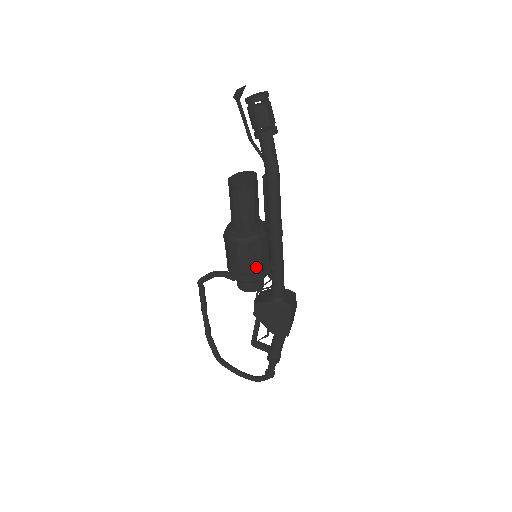
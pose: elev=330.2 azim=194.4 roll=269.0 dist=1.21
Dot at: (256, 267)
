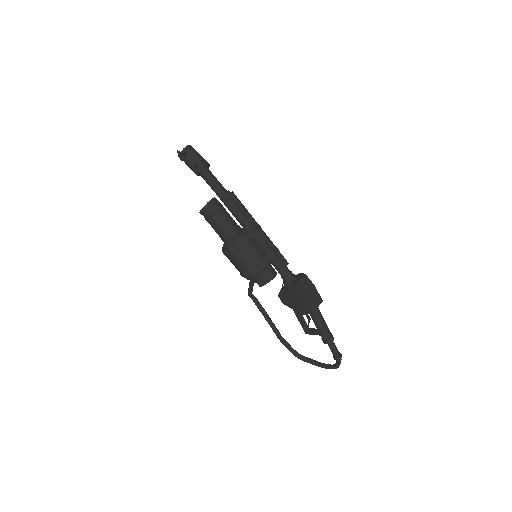
Dot at: (248, 263)
